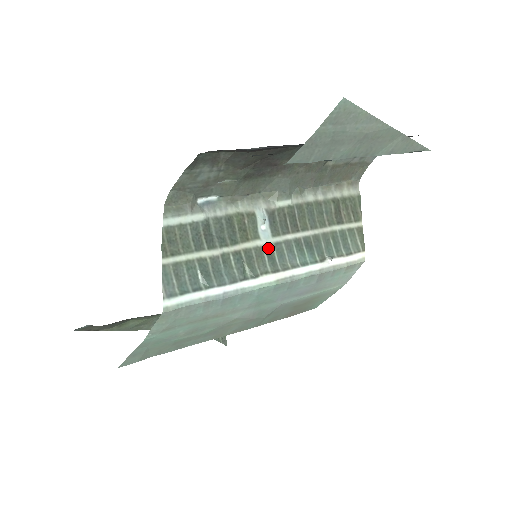
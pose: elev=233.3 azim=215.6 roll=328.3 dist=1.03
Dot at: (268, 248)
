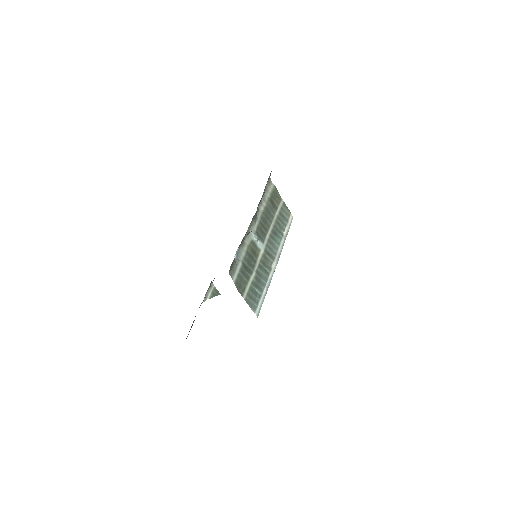
Dot at: (265, 251)
